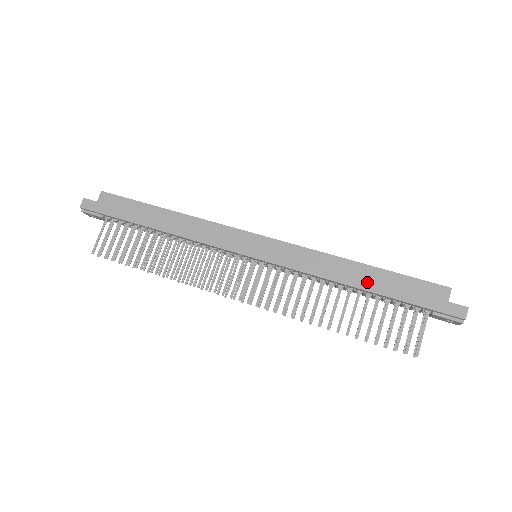
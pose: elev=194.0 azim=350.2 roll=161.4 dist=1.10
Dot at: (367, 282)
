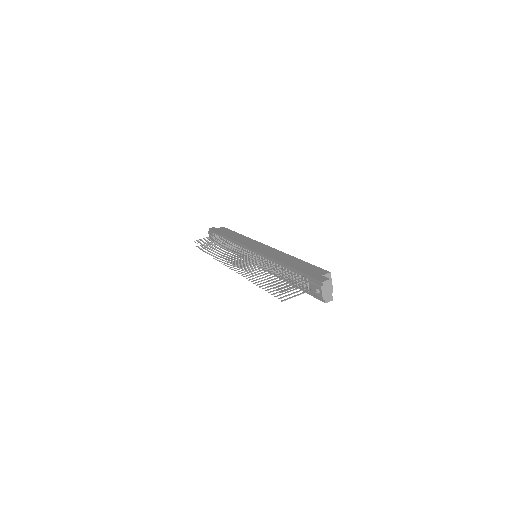
Dot at: (291, 263)
